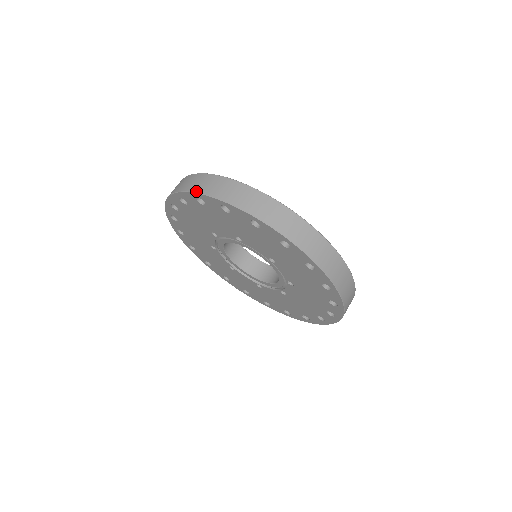
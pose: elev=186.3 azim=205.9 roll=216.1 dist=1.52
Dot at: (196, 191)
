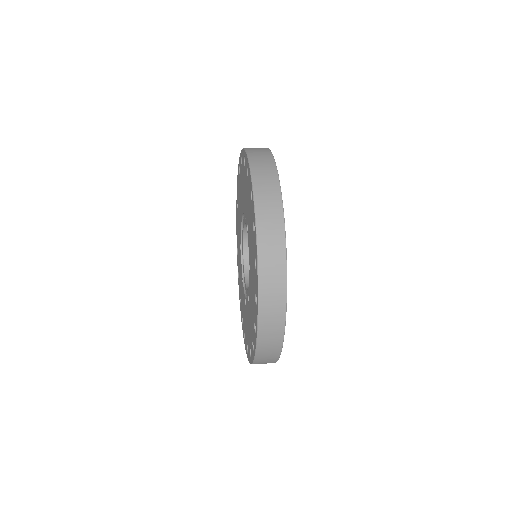
Dot at: (250, 162)
